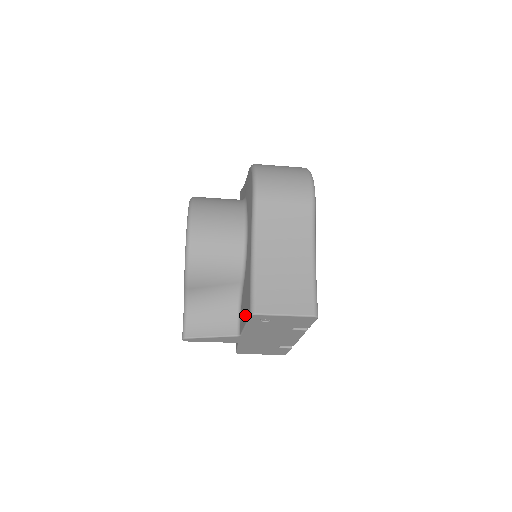
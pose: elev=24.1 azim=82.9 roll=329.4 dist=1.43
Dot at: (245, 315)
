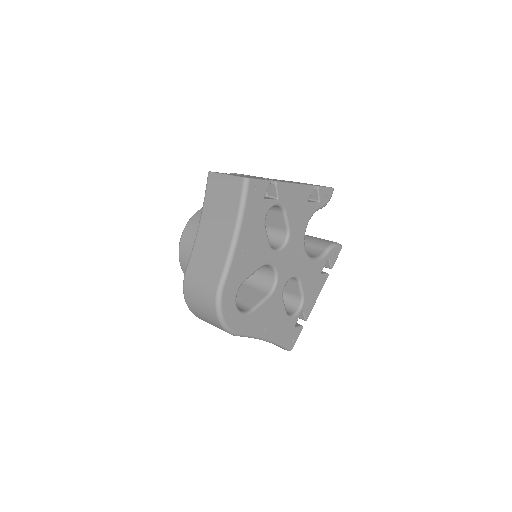
Dot at: occluded
